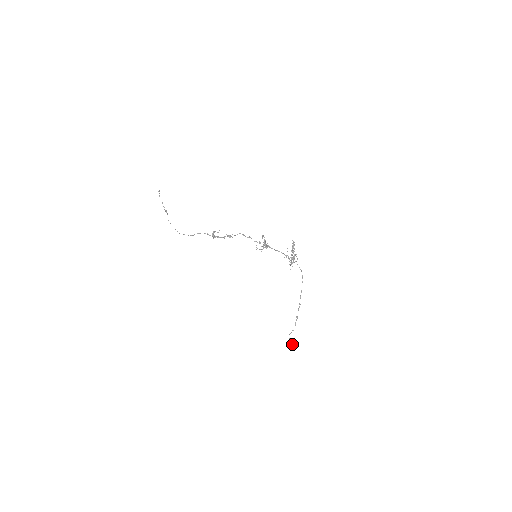
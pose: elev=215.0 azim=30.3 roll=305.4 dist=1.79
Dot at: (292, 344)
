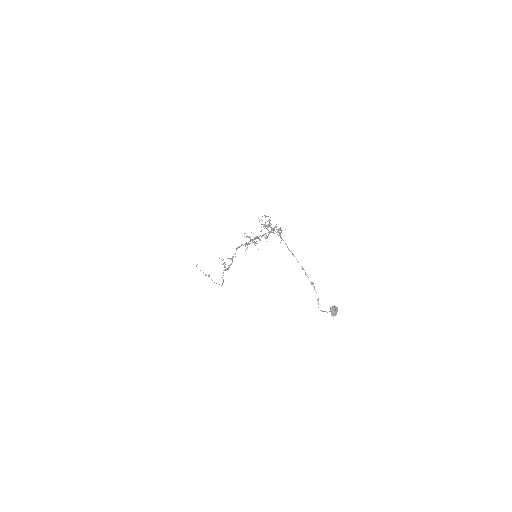
Dot at: (332, 314)
